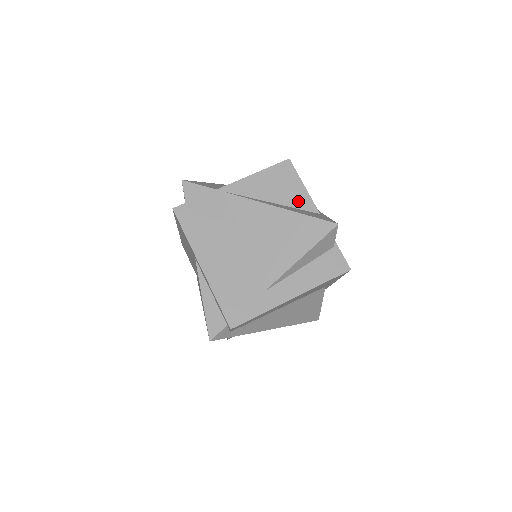
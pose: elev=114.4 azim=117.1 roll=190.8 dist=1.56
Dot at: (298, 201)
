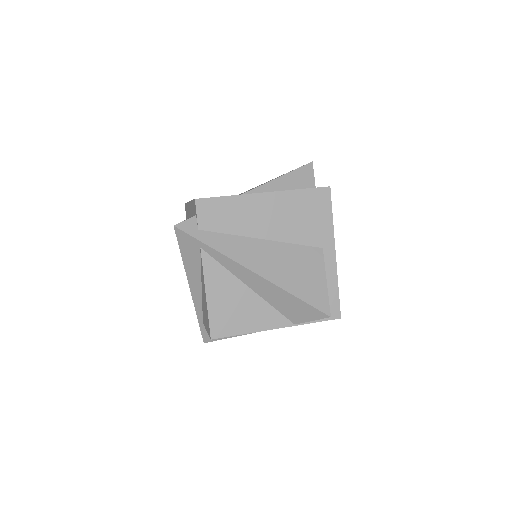
Dot at: occluded
